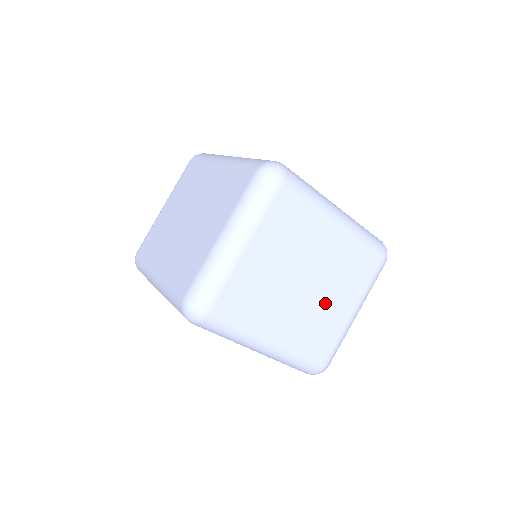
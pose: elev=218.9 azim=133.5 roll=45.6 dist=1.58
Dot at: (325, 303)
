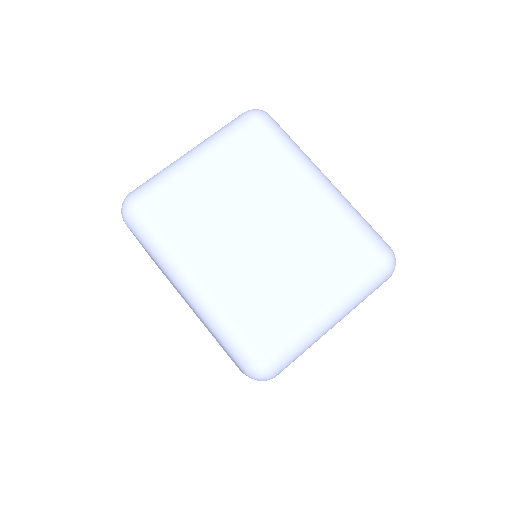
Dot at: occluded
